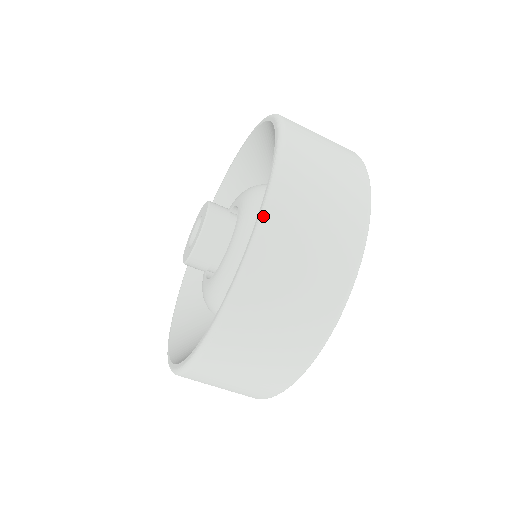
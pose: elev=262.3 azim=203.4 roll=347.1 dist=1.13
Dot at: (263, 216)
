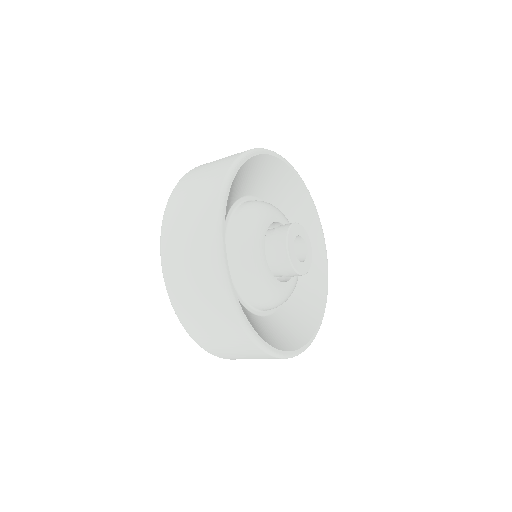
Dot at: (174, 188)
